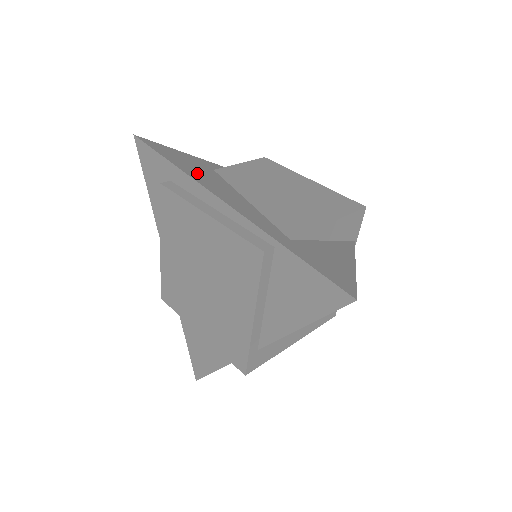
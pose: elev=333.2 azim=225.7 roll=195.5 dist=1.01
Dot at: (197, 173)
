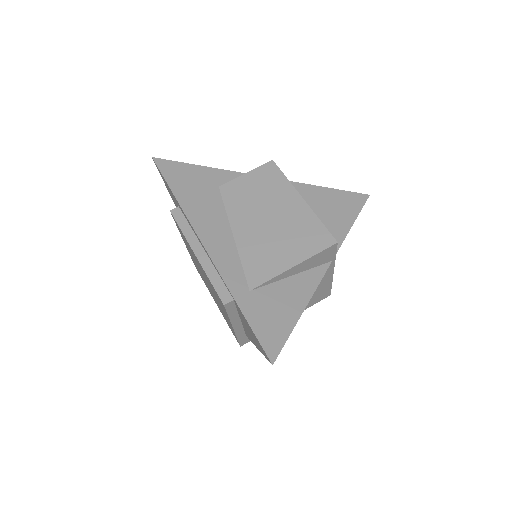
Dot at: (196, 205)
